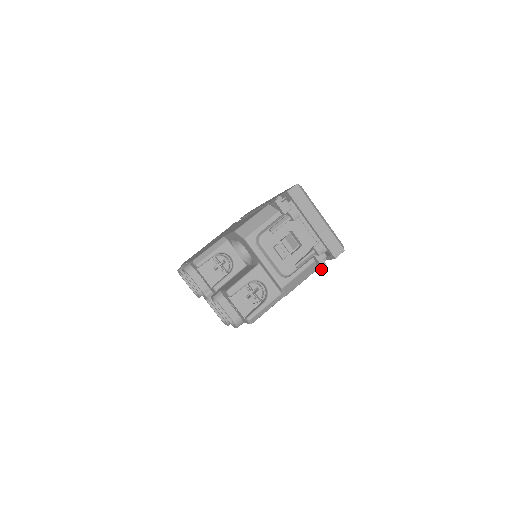
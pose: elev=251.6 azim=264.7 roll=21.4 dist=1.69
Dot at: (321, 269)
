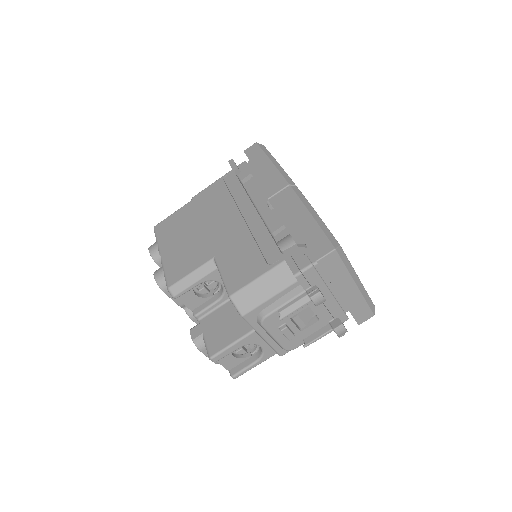
Dot at: occluded
